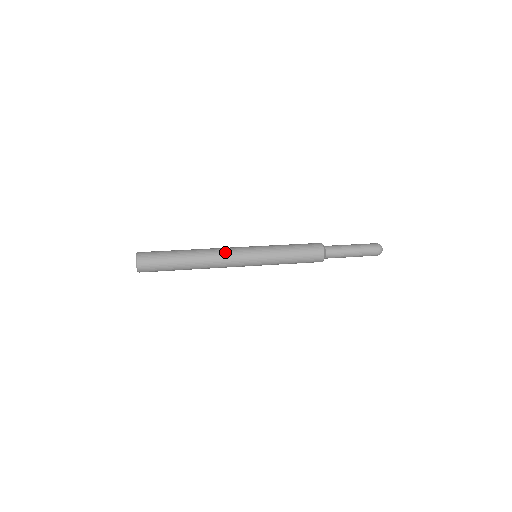
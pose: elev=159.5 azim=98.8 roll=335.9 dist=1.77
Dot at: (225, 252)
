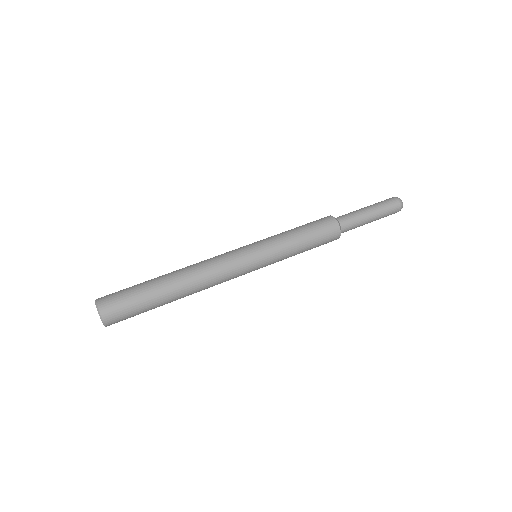
Dot at: (222, 279)
